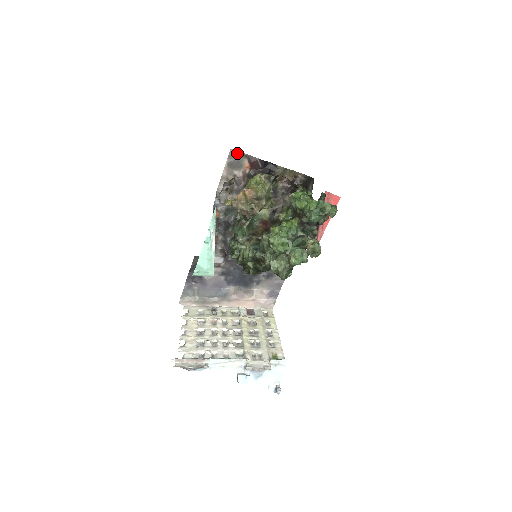
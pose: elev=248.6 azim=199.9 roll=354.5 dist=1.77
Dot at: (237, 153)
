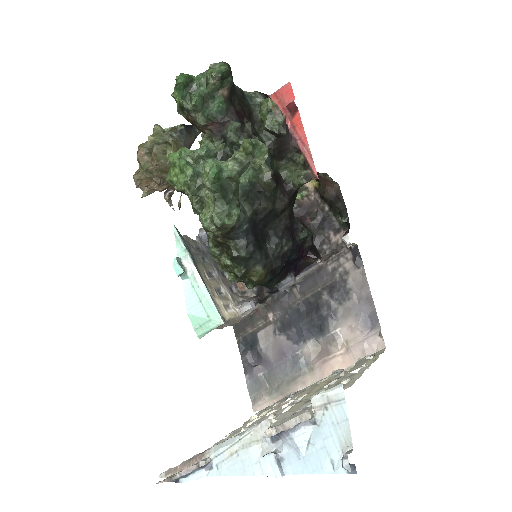
Dot at: occluded
